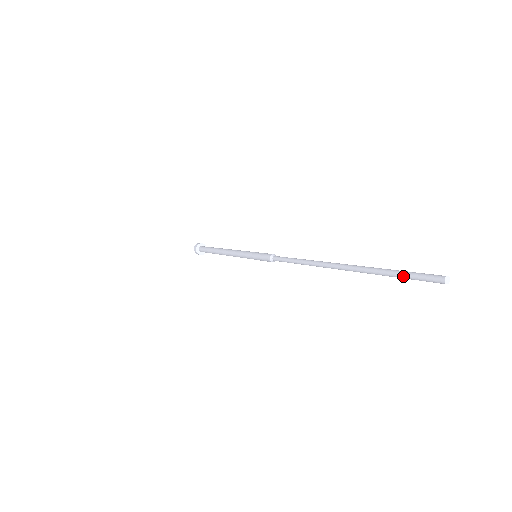
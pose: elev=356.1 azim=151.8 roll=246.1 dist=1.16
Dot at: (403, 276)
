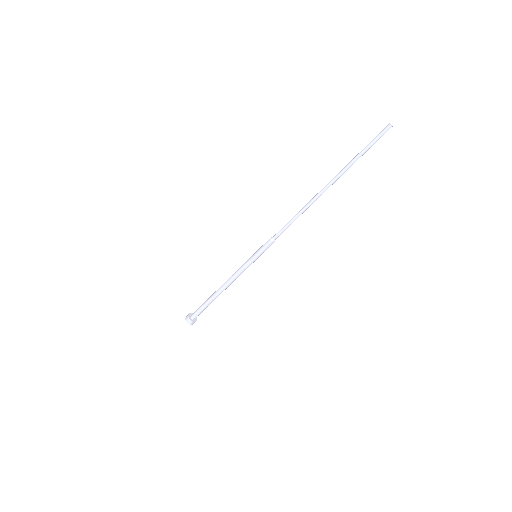
Dot at: (368, 144)
